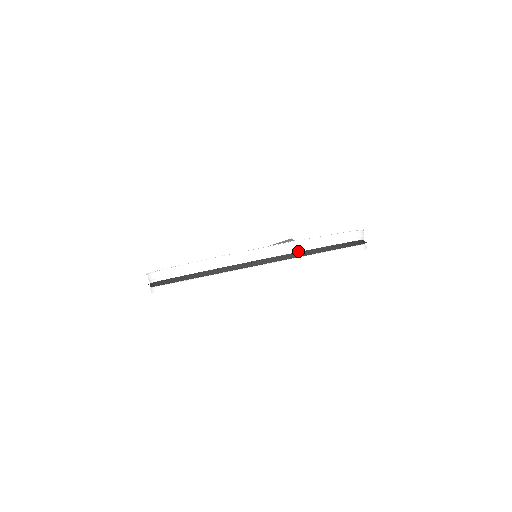
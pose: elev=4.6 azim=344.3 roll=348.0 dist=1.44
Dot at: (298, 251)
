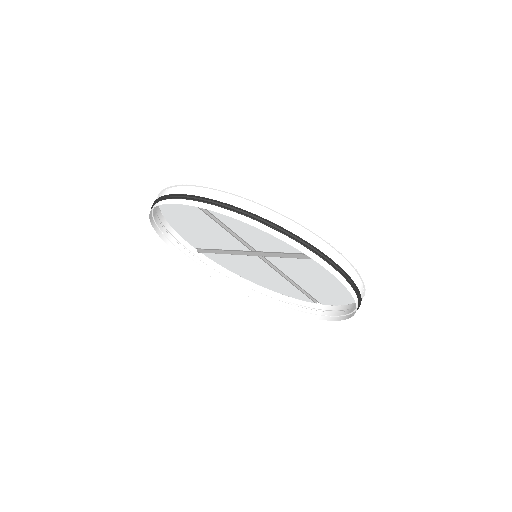
Dot at: (174, 195)
